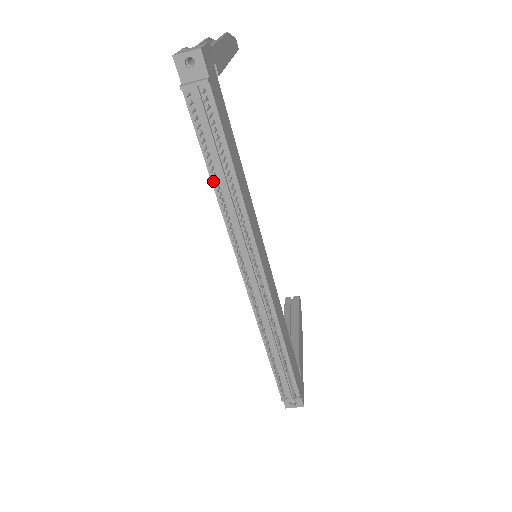
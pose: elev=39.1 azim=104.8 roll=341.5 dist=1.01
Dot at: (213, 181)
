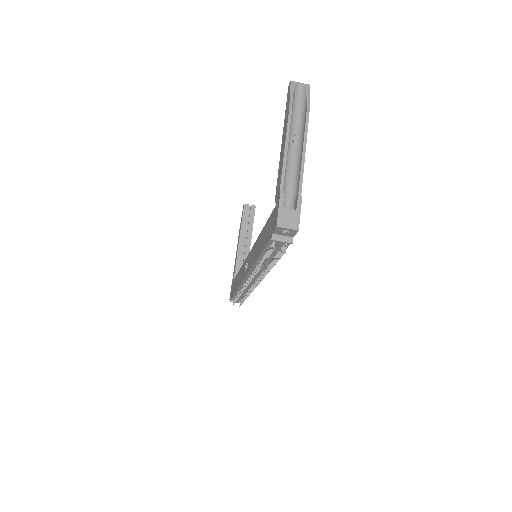
Dot at: (259, 258)
